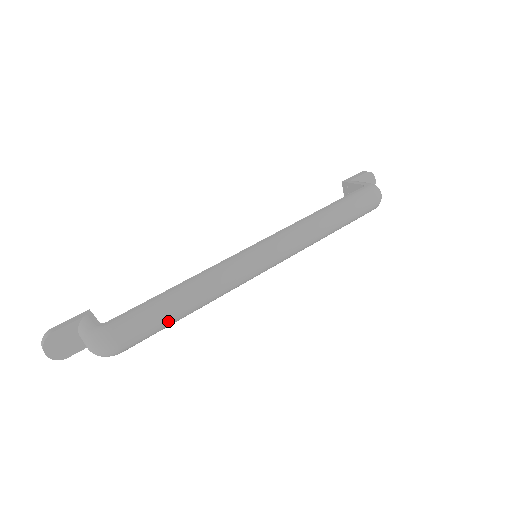
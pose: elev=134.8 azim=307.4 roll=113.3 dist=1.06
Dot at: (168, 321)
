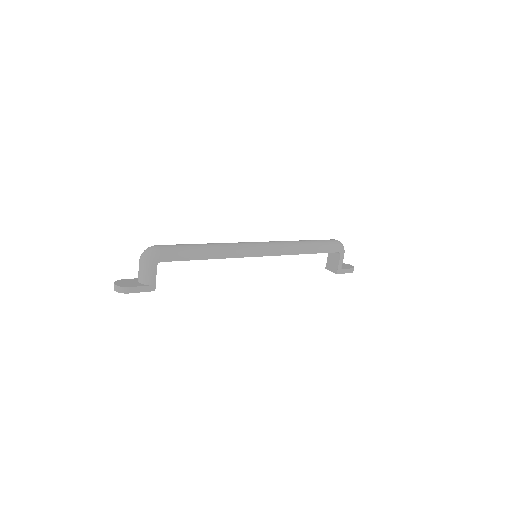
Dot at: (190, 246)
